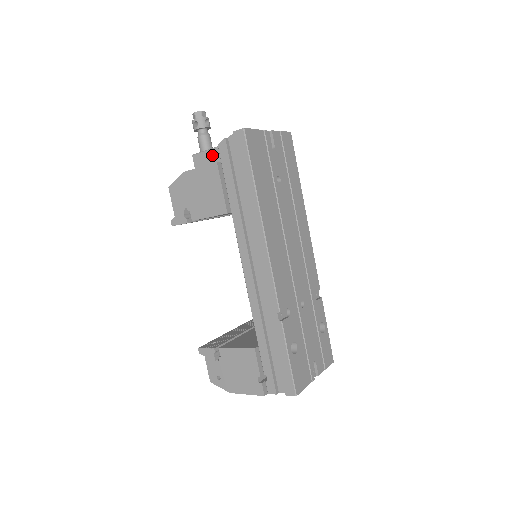
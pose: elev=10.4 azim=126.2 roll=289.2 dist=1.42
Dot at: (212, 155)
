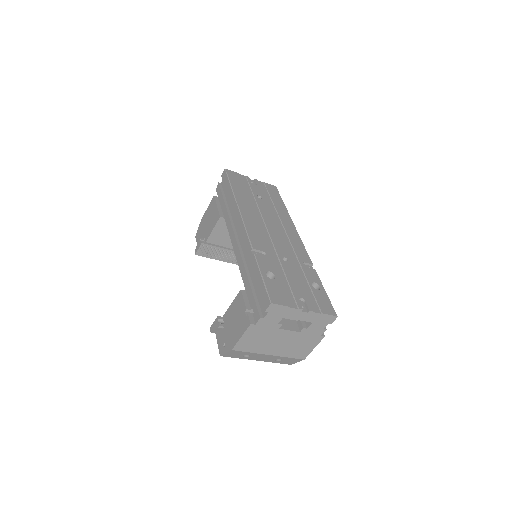
Dot at: occluded
